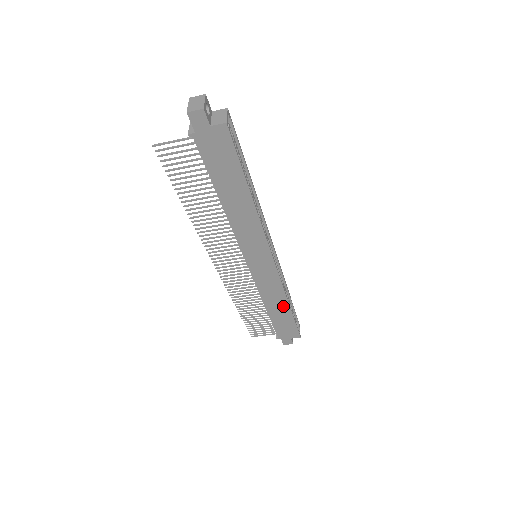
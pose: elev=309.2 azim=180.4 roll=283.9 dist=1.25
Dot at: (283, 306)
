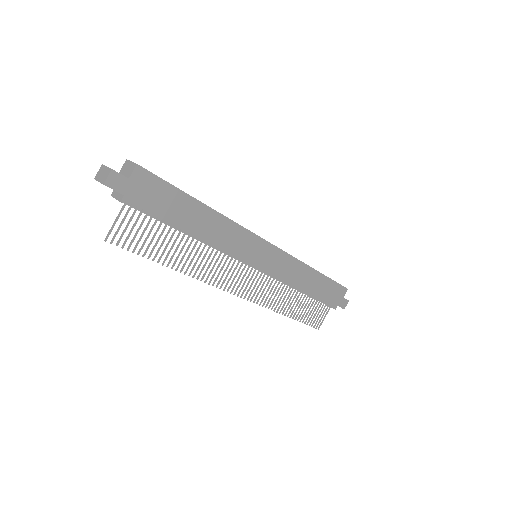
Dot at: (312, 276)
